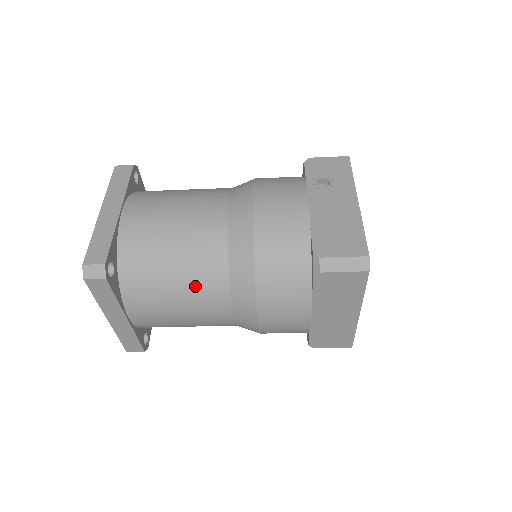
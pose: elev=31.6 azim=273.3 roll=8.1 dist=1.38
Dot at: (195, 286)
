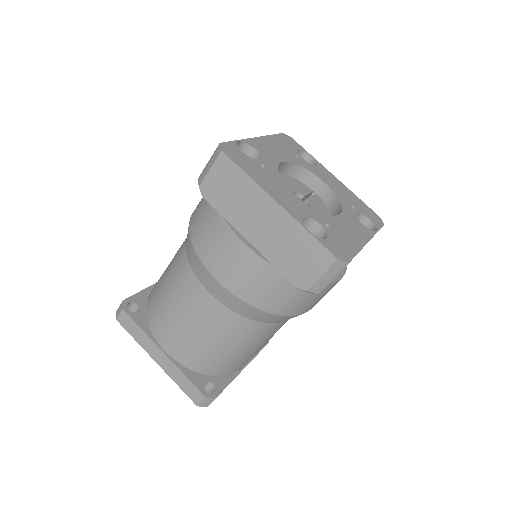
Dot at: (176, 285)
